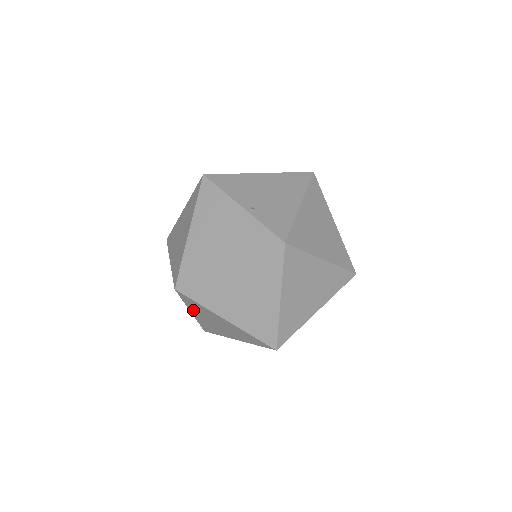
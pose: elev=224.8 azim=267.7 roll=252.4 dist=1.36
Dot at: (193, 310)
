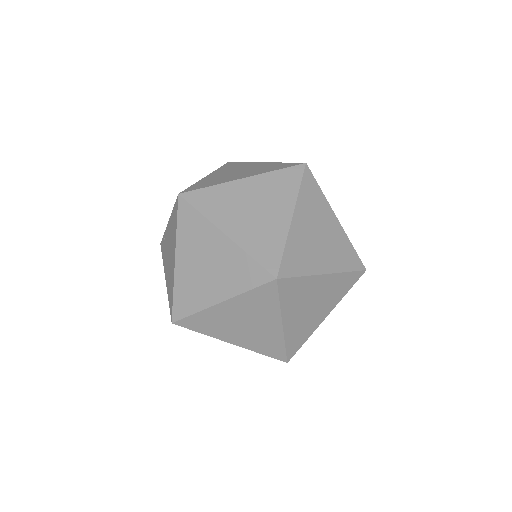
Dot at: (182, 247)
